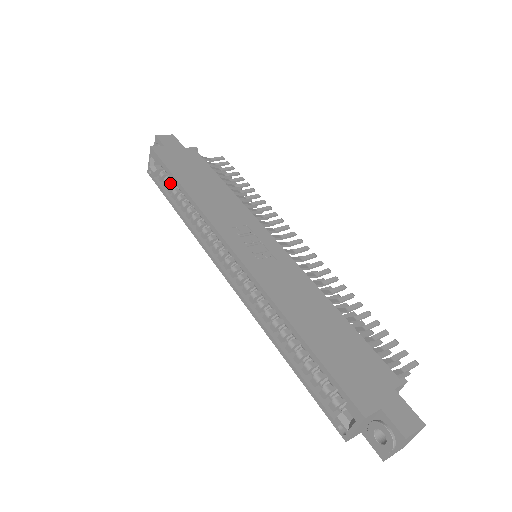
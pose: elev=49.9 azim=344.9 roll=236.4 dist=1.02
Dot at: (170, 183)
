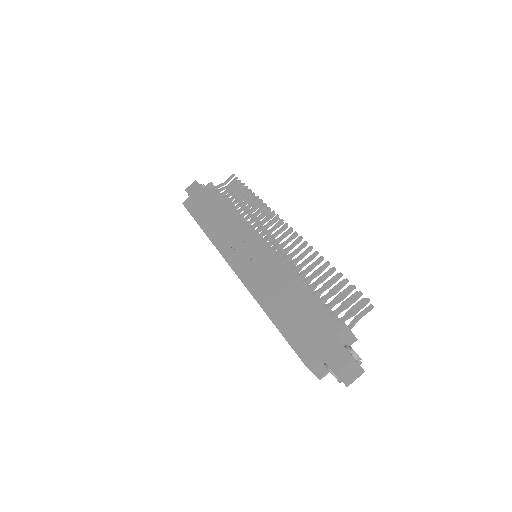
Dot at: occluded
